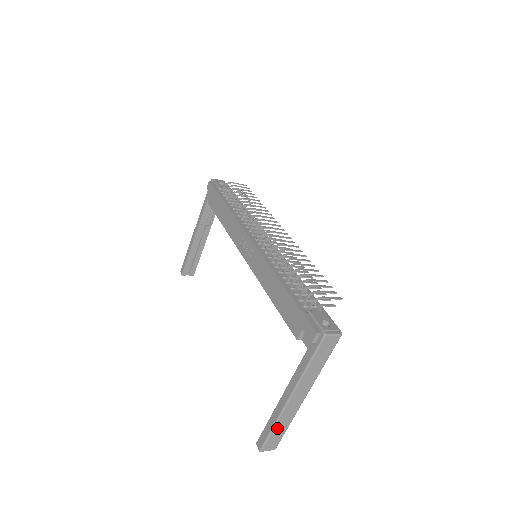
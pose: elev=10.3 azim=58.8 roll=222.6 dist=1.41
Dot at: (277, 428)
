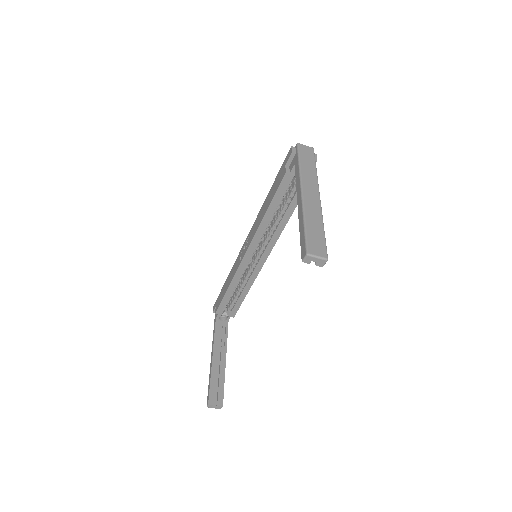
Dot at: (309, 224)
